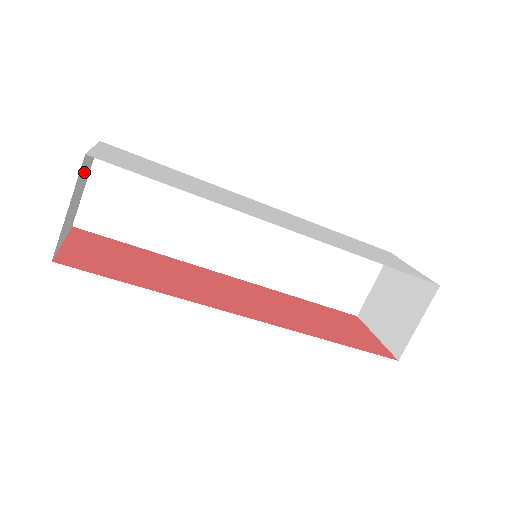
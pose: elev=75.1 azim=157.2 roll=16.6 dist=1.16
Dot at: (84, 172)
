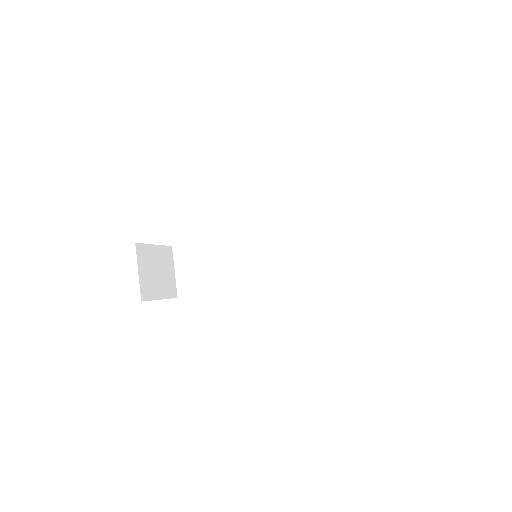
Dot at: (154, 258)
